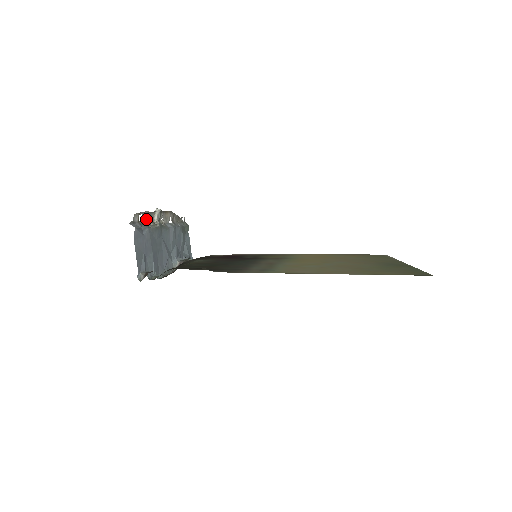
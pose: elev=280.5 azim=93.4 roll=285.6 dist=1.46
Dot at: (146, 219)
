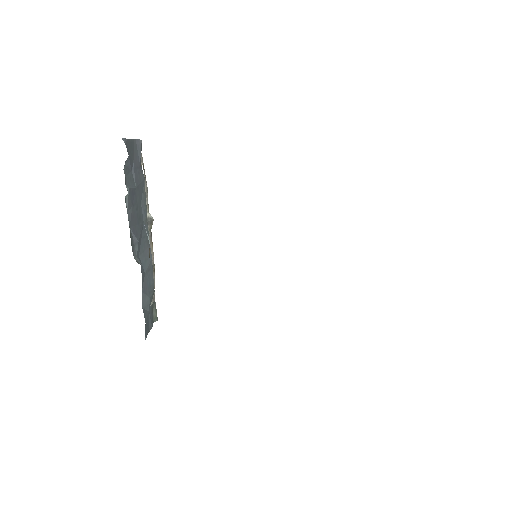
Dot at: occluded
